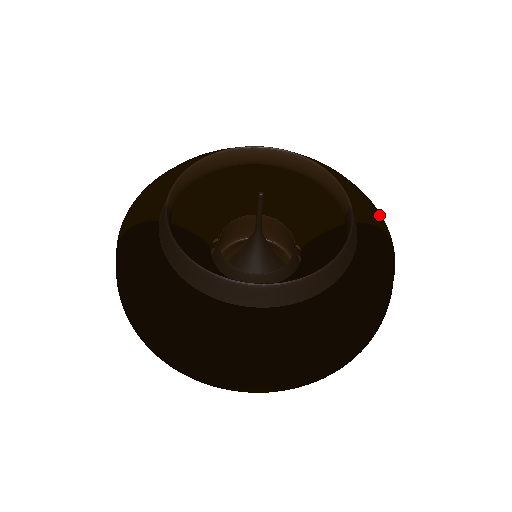
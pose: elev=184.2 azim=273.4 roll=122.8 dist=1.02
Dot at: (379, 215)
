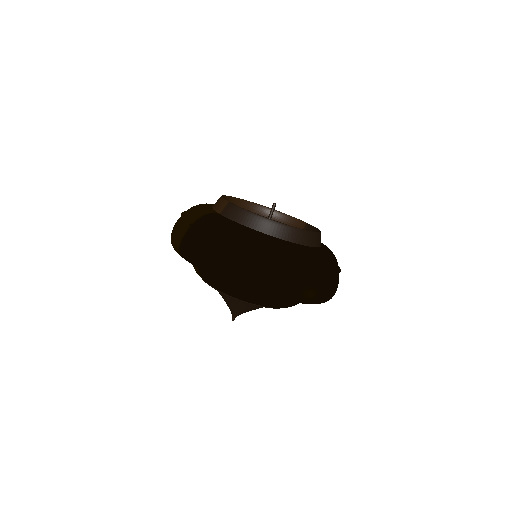
Dot at: occluded
